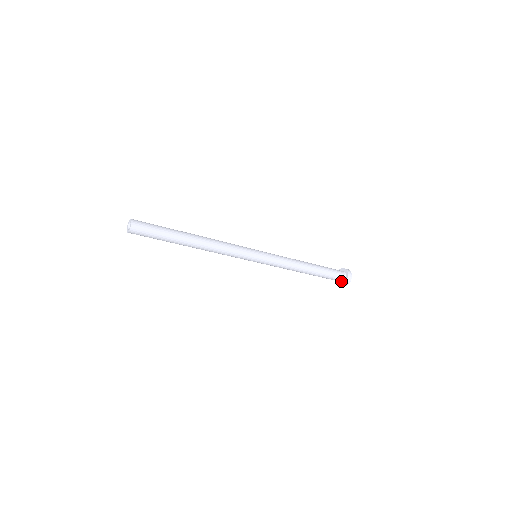
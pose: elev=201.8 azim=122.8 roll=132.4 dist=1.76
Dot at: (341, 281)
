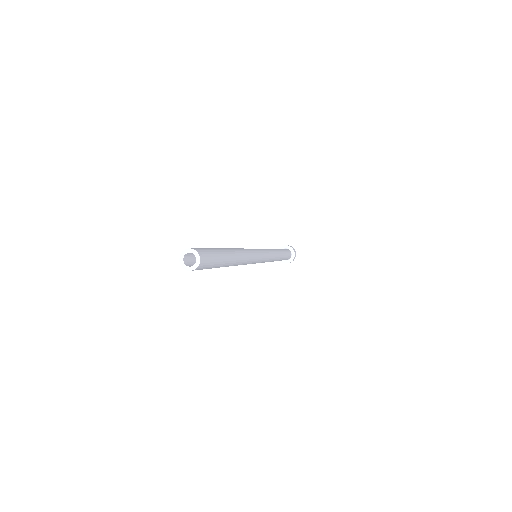
Dot at: (290, 258)
